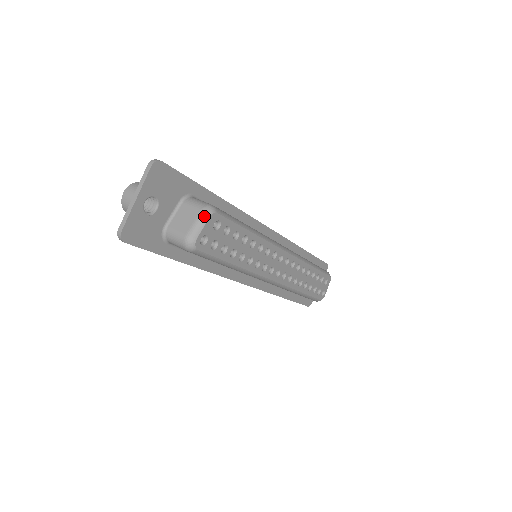
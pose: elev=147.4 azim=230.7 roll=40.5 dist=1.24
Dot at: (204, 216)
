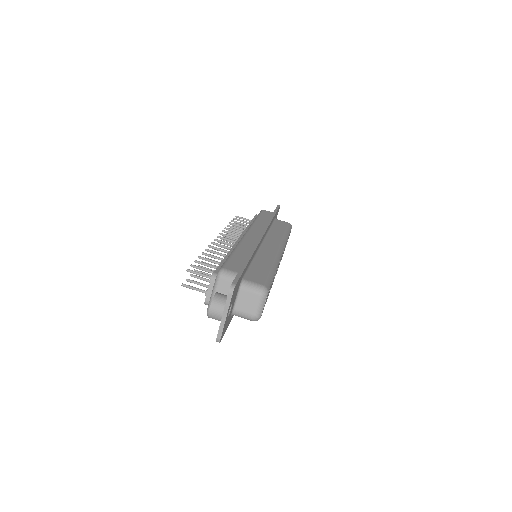
Dot at: (263, 299)
